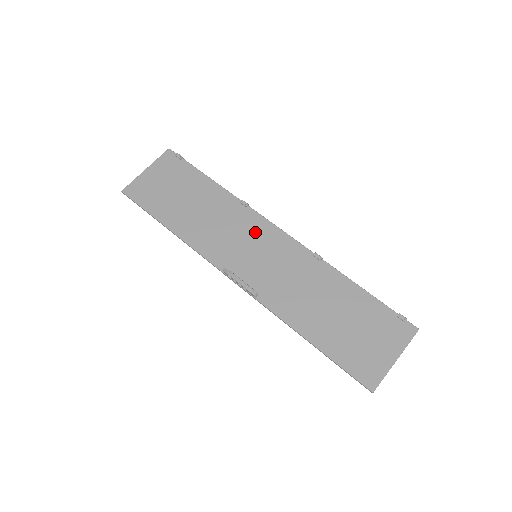
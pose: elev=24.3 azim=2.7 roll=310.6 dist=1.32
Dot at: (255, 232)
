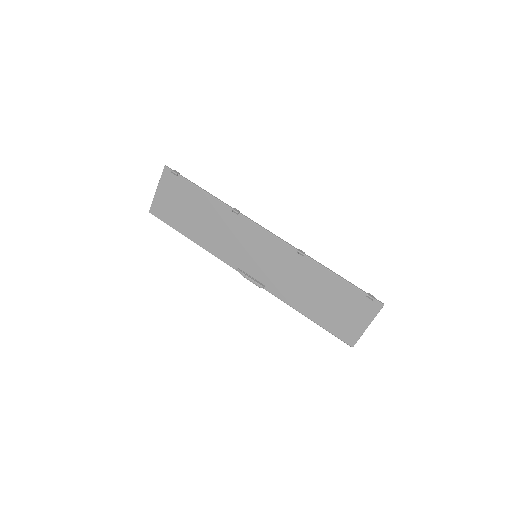
Dot at: (250, 236)
